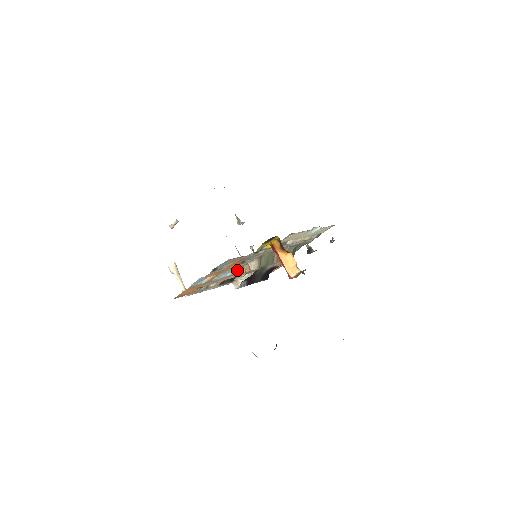
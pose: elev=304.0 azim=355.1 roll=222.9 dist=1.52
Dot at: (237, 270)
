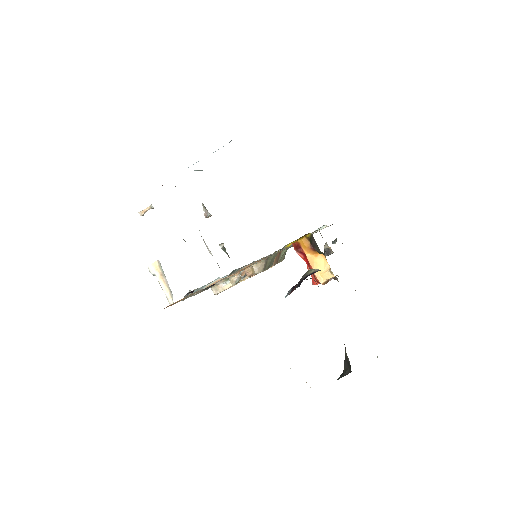
Dot at: occluded
